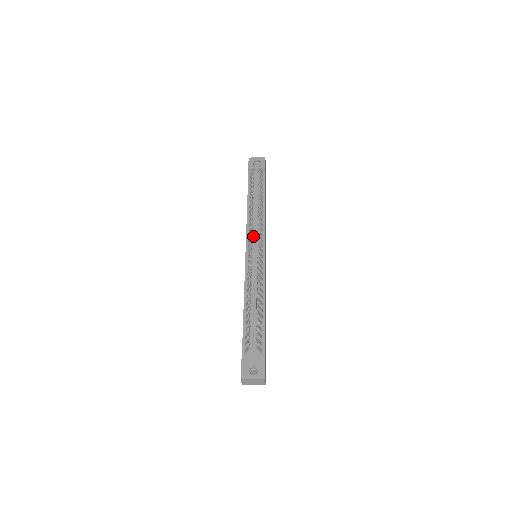
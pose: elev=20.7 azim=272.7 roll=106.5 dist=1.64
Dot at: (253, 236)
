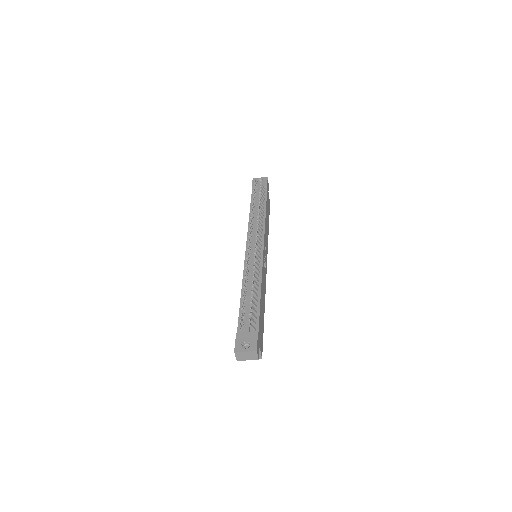
Dot at: (253, 238)
